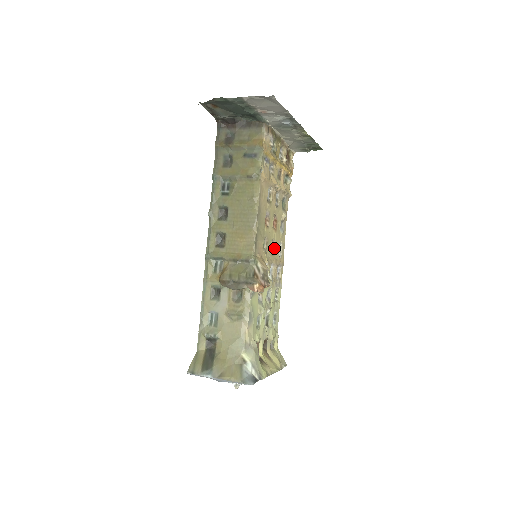
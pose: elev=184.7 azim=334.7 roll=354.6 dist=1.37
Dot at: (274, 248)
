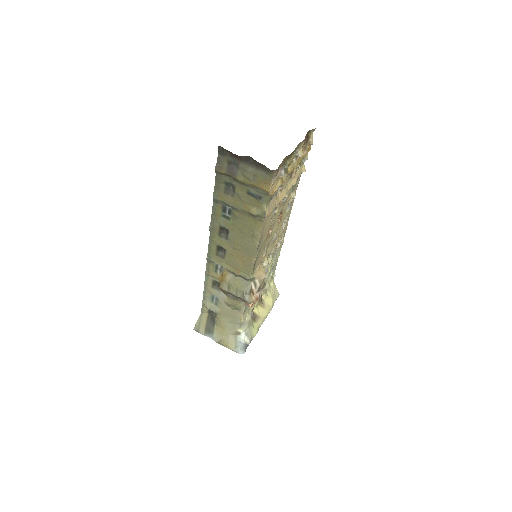
Dot at: (277, 233)
